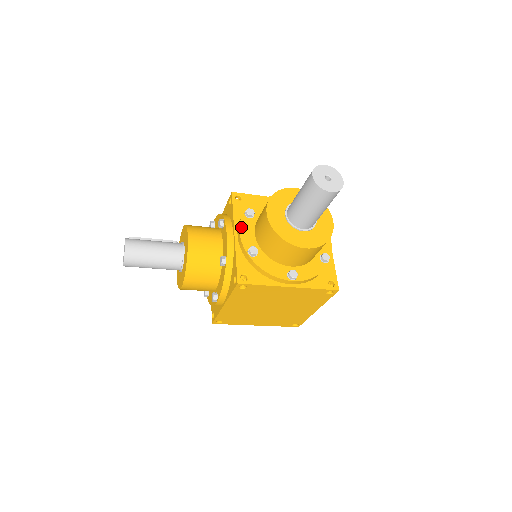
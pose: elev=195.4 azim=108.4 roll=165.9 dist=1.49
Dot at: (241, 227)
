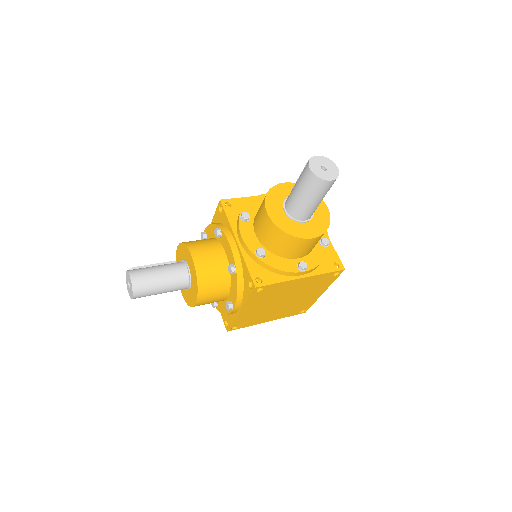
Dot at: (241, 232)
